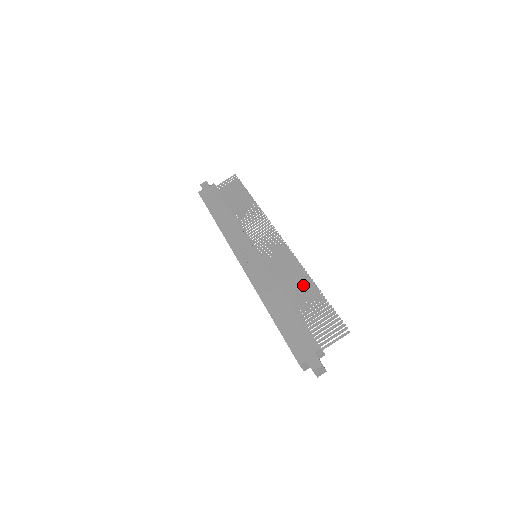
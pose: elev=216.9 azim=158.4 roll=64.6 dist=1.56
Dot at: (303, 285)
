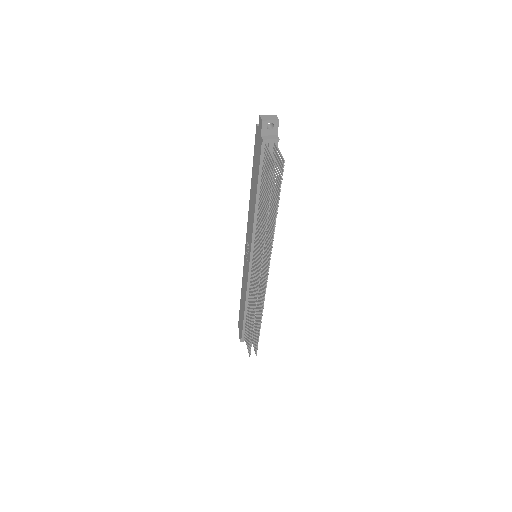
Dot at: (251, 316)
